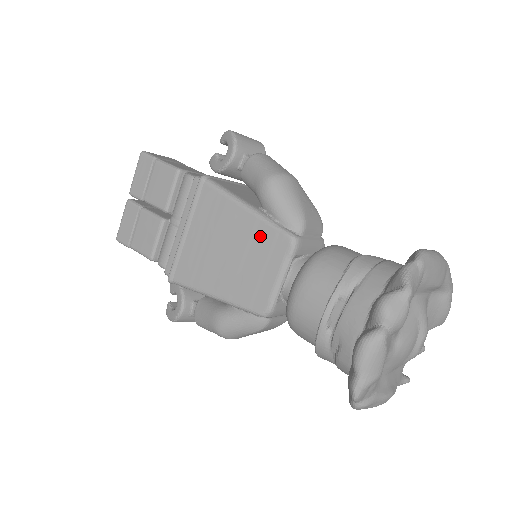
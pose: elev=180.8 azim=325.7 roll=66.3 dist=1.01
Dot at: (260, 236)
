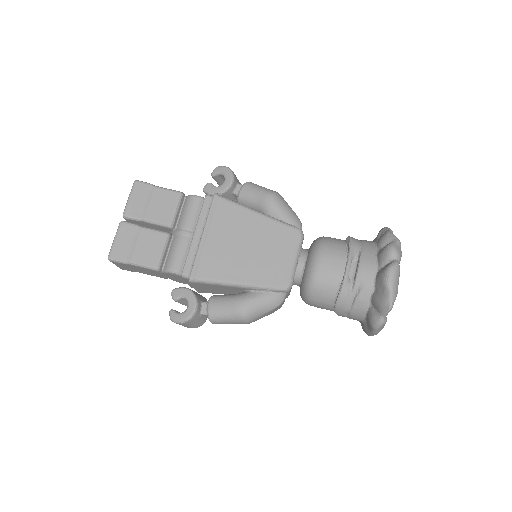
Dot at: (275, 232)
